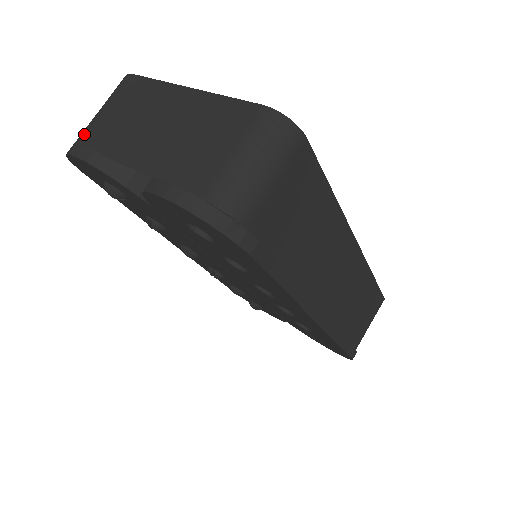
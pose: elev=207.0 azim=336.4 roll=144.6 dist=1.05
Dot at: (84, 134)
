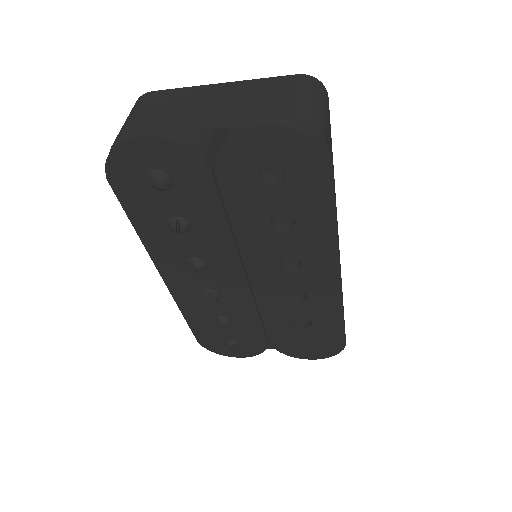
Dot at: (127, 130)
